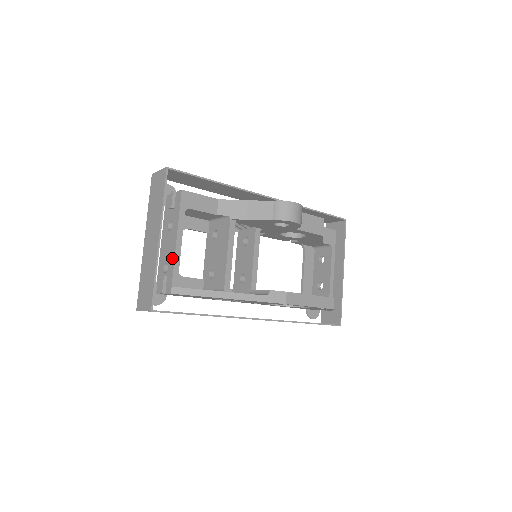
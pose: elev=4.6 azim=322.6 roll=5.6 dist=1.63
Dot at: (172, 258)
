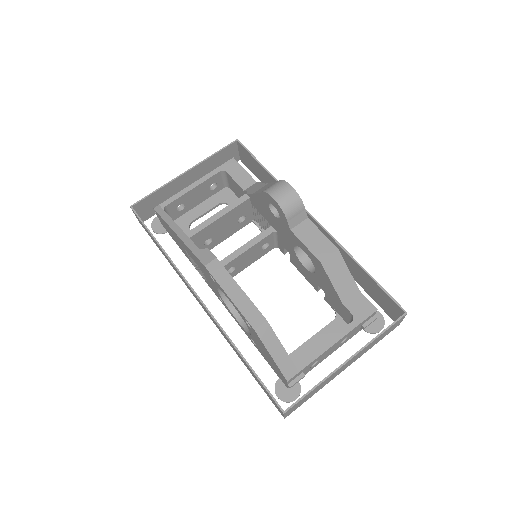
Dot at: occluded
